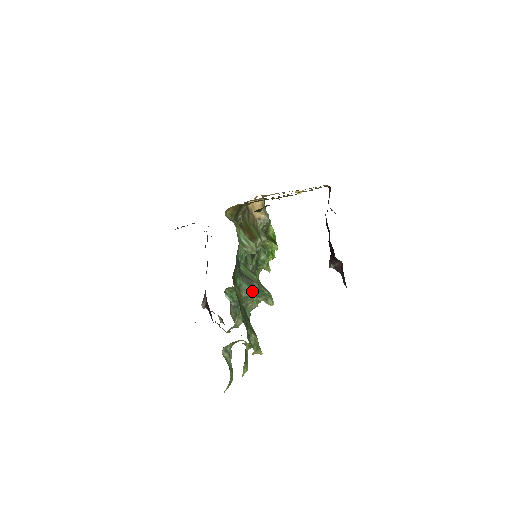
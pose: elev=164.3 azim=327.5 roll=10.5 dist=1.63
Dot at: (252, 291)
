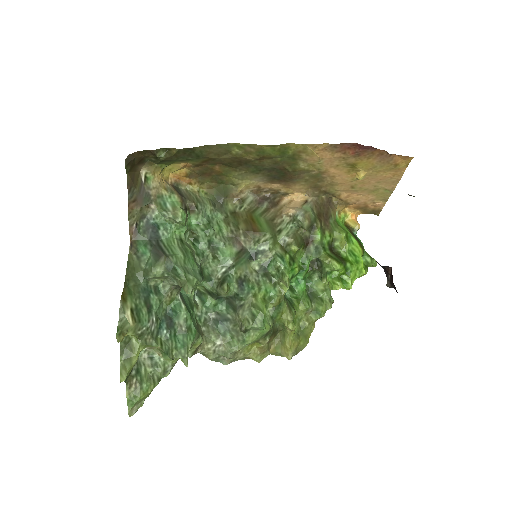
Dot at: (155, 264)
